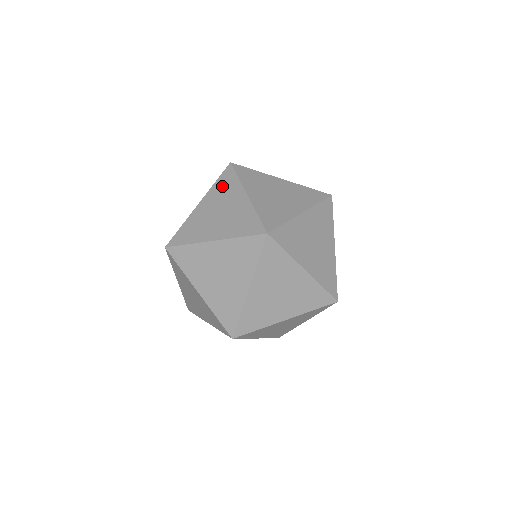
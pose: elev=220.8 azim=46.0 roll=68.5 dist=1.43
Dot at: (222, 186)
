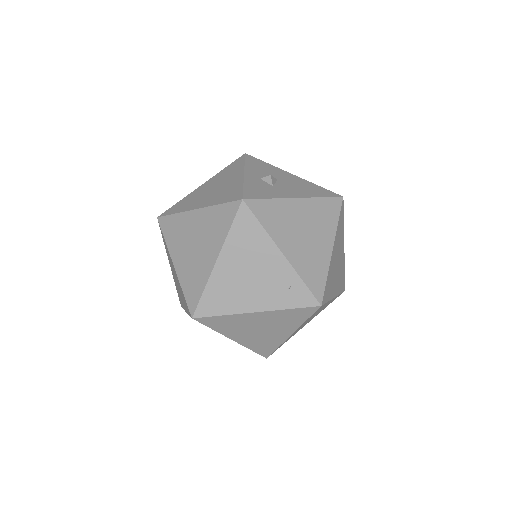
Dot at: (243, 237)
